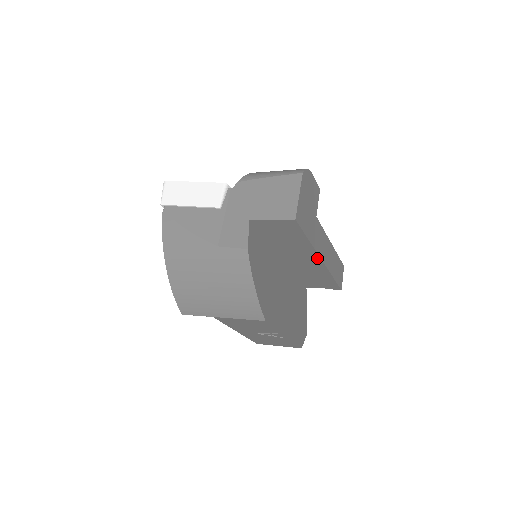
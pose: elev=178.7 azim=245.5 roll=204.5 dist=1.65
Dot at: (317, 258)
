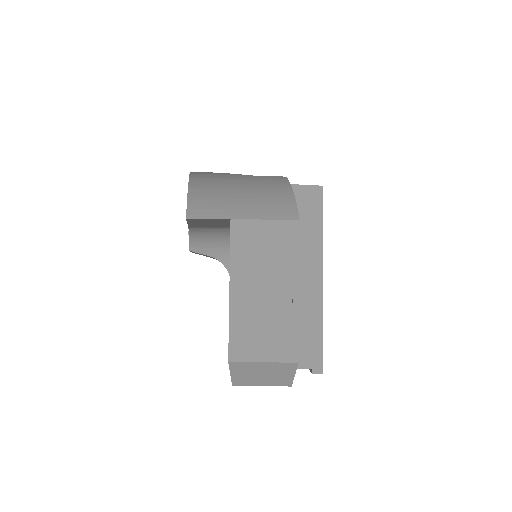
Dot at: (319, 272)
